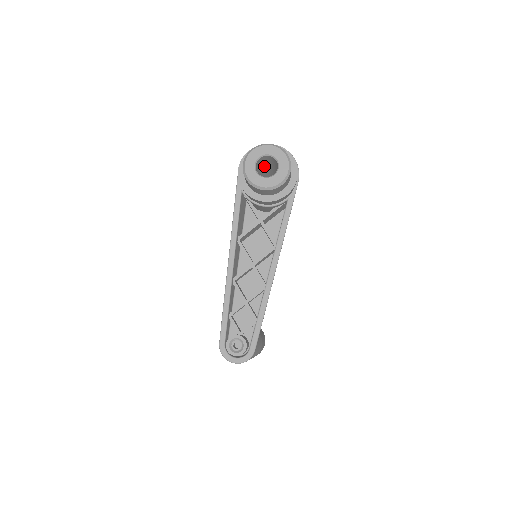
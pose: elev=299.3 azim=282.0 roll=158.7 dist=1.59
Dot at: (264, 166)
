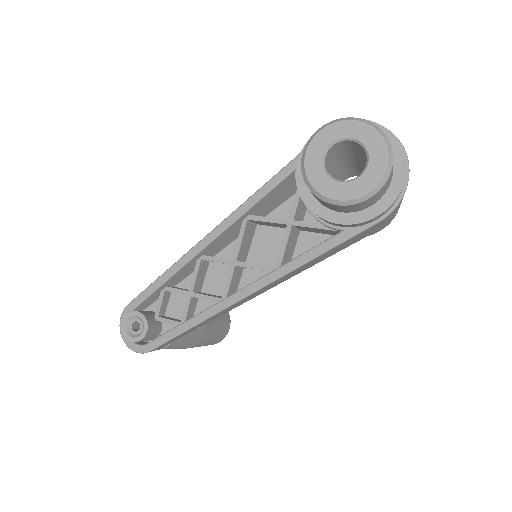
Dot at: (359, 158)
